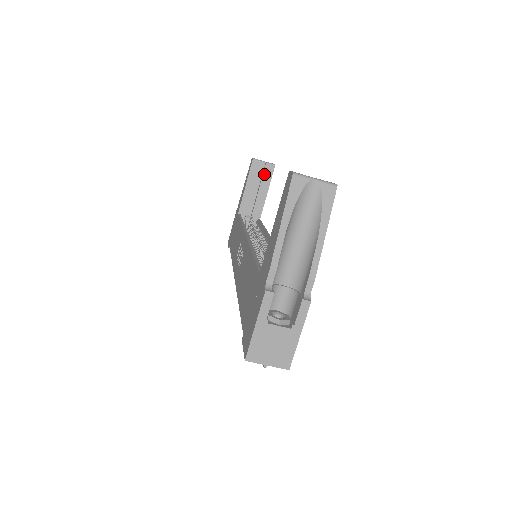
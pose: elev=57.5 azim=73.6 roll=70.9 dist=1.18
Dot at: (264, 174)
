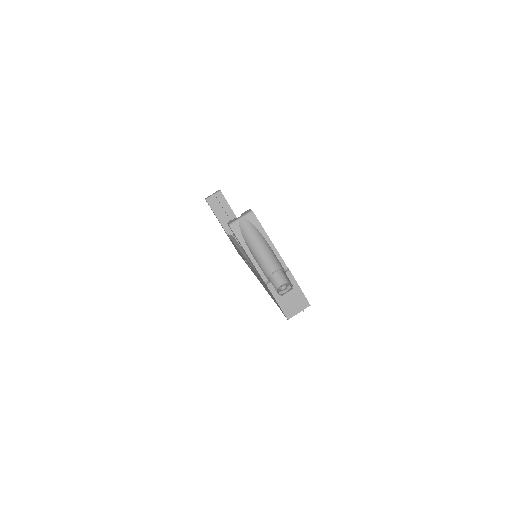
Dot at: (220, 201)
